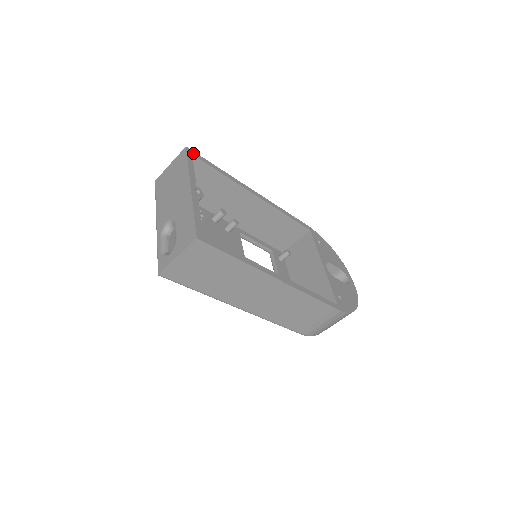
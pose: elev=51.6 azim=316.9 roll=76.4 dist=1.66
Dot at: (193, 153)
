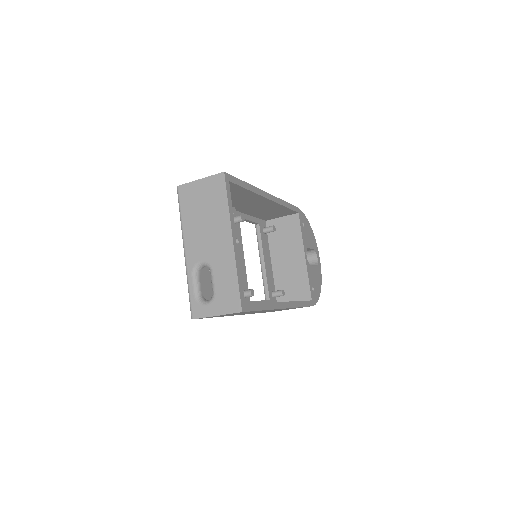
Dot at: (229, 178)
